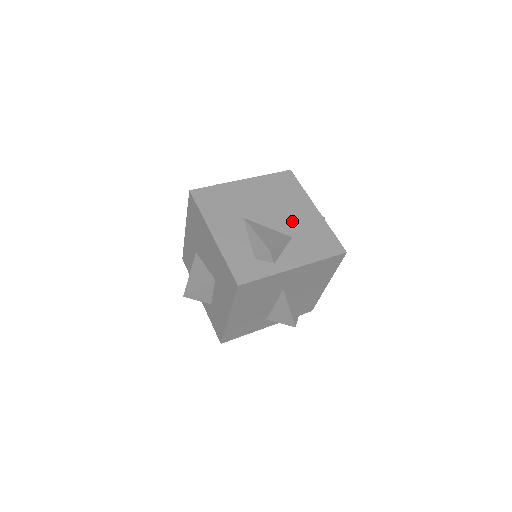
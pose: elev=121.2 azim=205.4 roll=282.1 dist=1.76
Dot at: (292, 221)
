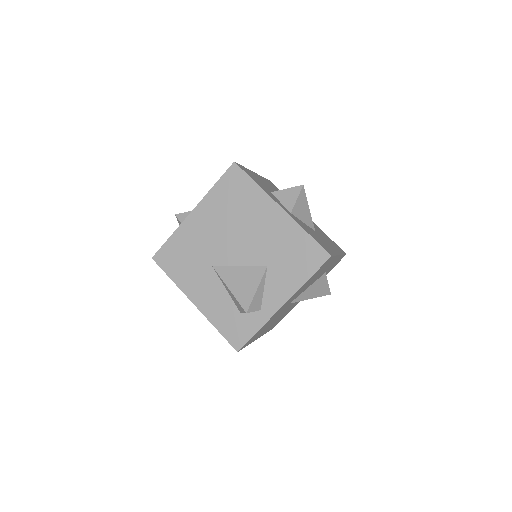
Dot at: (260, 243)
